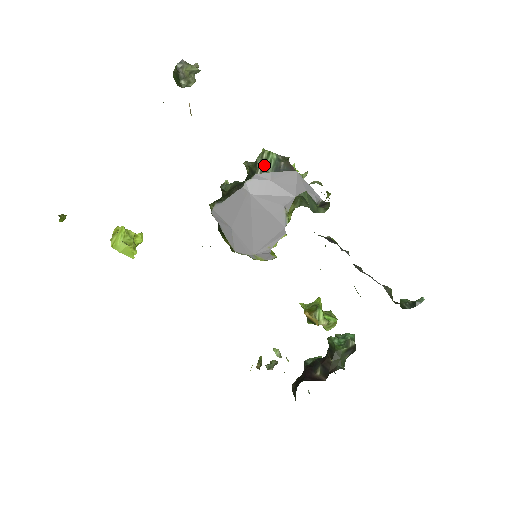
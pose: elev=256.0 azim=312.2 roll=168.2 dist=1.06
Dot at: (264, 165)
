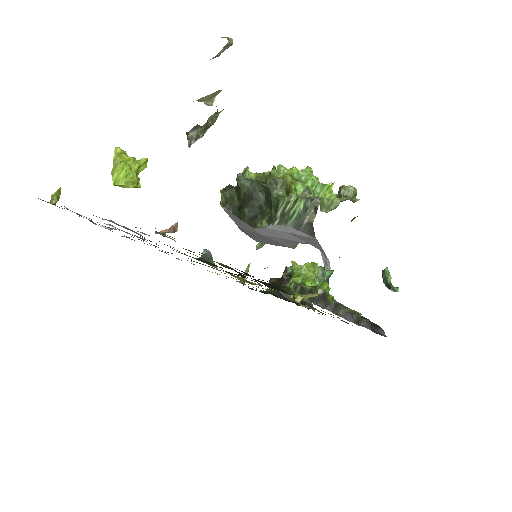
Dot at: (284, 217)
